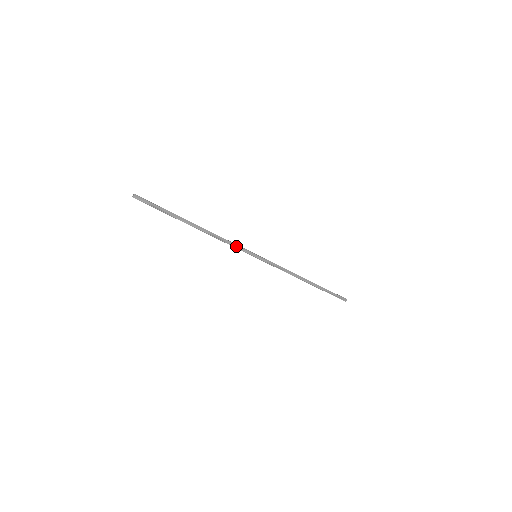
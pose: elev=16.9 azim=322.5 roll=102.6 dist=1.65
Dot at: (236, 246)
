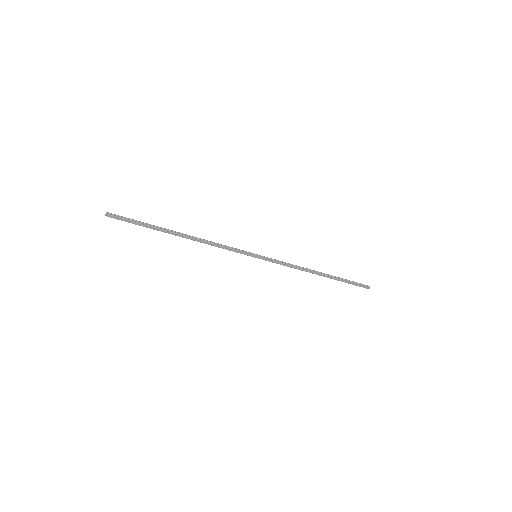
Dot at: (230, 250)
